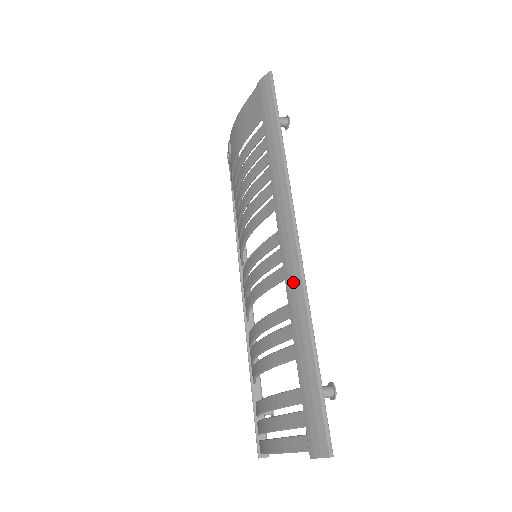
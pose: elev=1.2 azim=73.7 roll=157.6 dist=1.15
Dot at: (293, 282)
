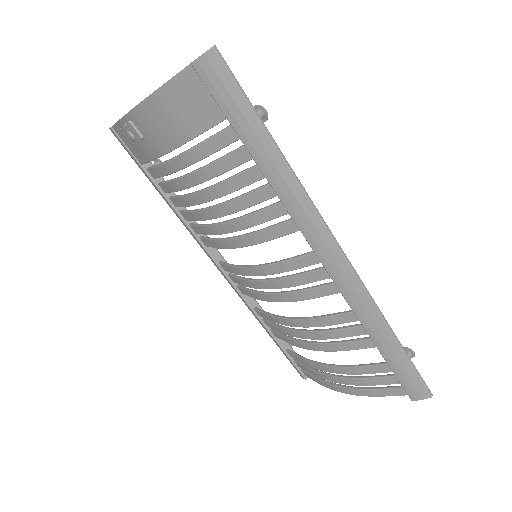
Dot at: (358, 299)
